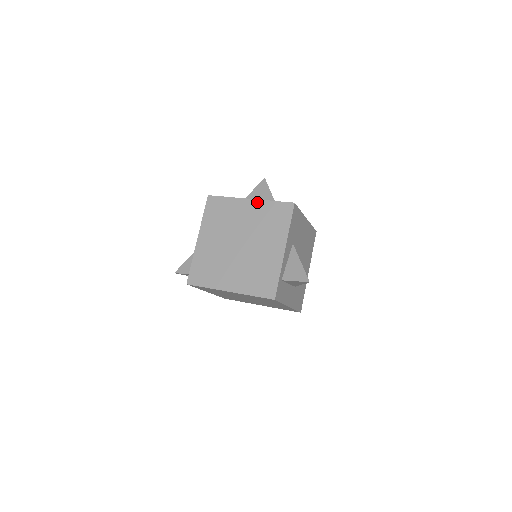
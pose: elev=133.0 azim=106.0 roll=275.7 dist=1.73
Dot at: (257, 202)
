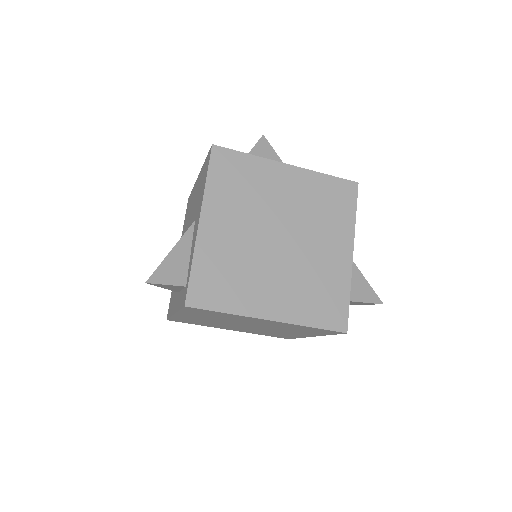
Dot at: (302, 172)
